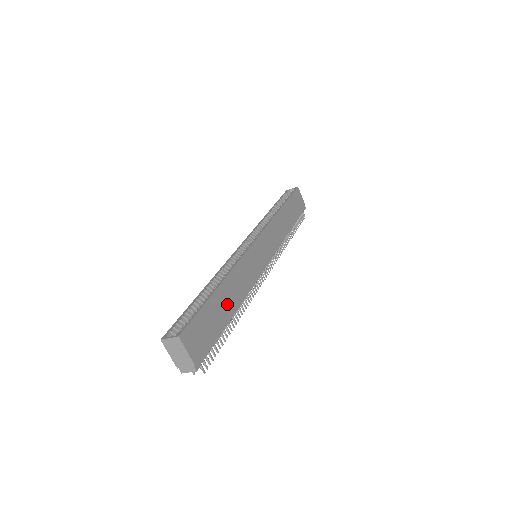
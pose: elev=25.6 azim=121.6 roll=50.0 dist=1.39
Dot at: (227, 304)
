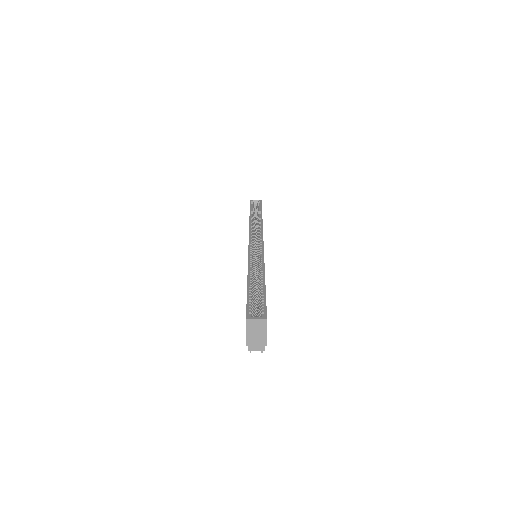
Dot at: occluded
